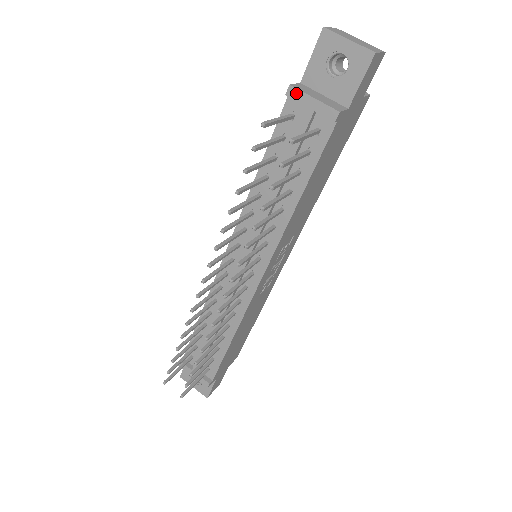
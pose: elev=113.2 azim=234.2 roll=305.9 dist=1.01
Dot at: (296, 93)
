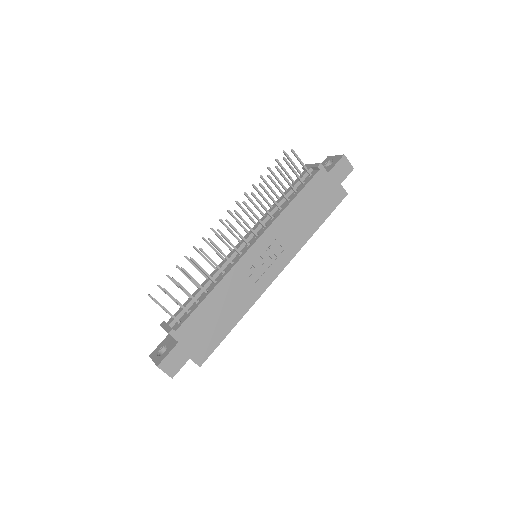
Dot at: (306, 166)
